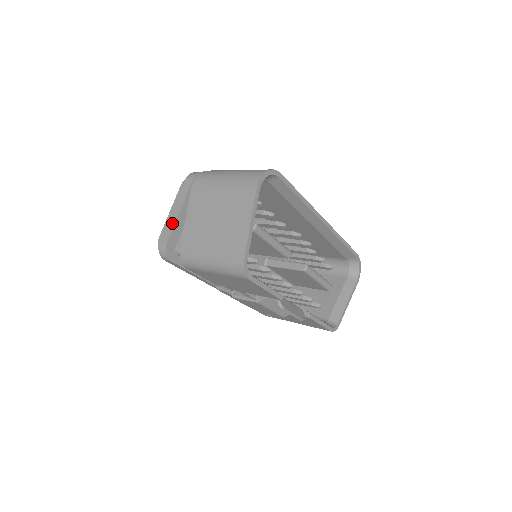
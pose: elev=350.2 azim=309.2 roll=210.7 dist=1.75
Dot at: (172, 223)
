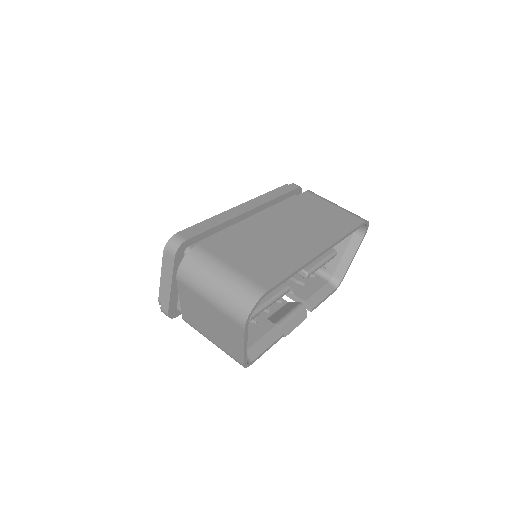
Dot at: (167, 296)
